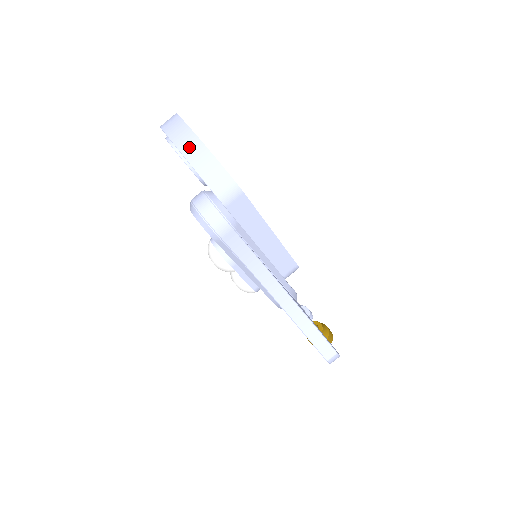
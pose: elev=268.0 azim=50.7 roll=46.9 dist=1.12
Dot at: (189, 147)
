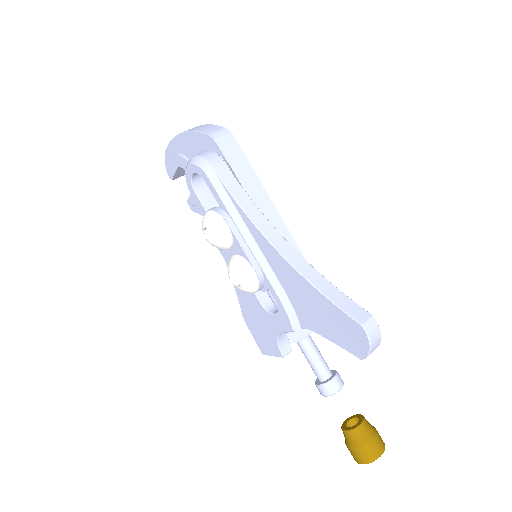
Dot at: occluded
